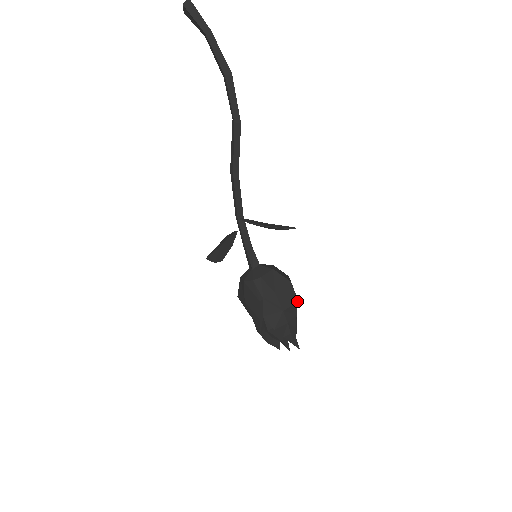
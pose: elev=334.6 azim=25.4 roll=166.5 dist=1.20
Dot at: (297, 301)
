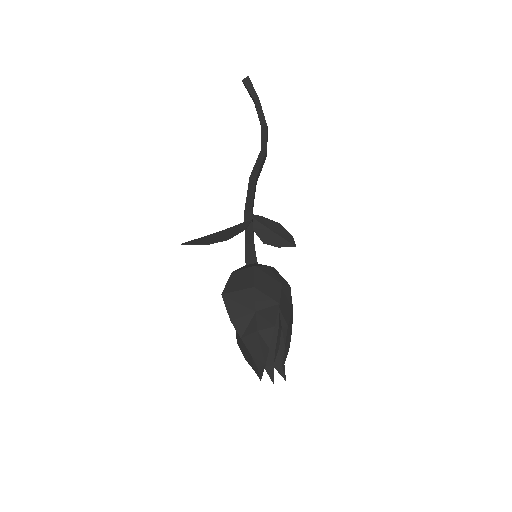
Dot at: occluded
